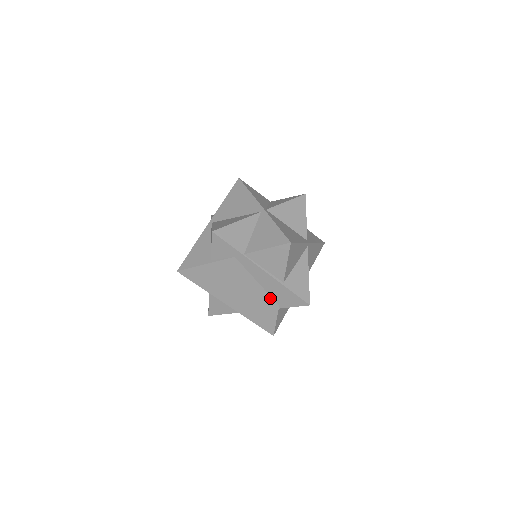
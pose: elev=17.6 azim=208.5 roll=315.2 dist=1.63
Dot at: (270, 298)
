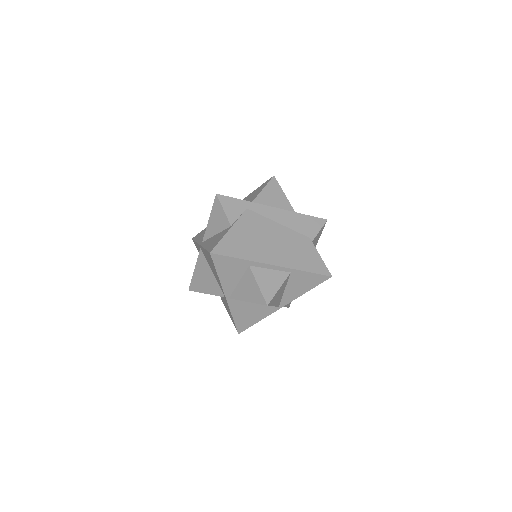
Dot at: (298, 234)
